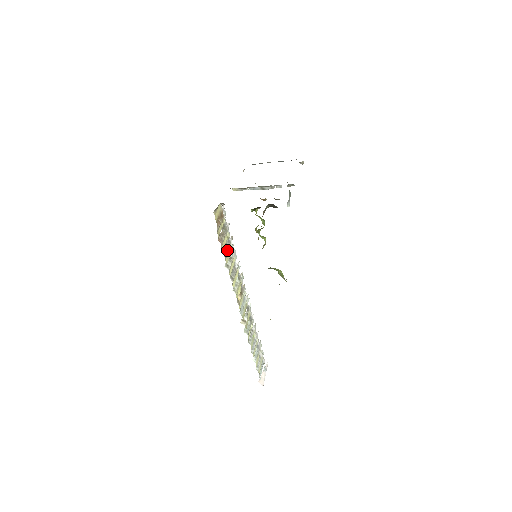
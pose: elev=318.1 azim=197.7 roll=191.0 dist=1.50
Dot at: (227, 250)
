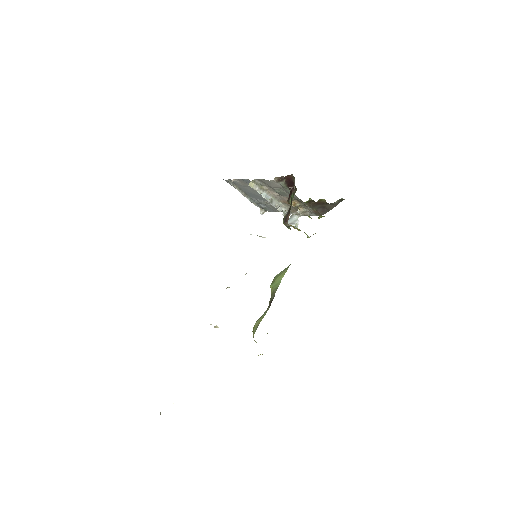
Dot at: occluded
